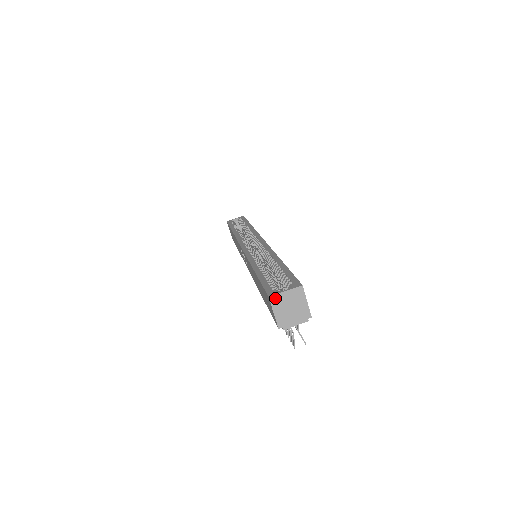
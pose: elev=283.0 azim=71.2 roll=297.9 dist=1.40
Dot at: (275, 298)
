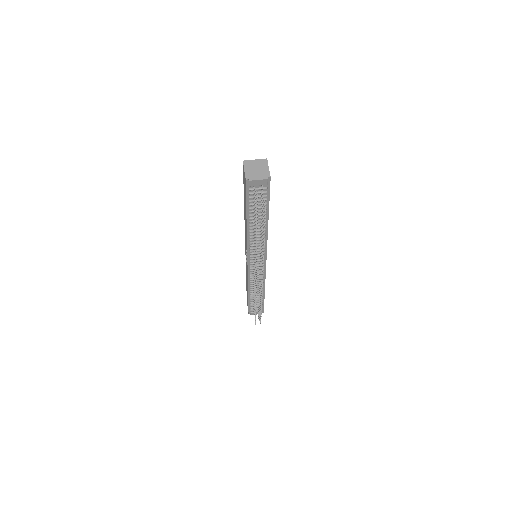
Dot at: (247, 162)
